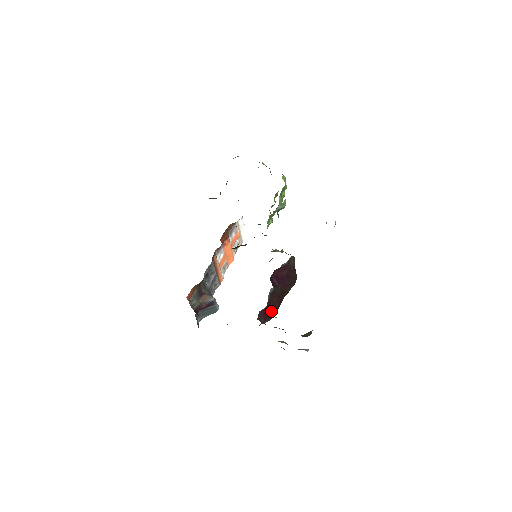
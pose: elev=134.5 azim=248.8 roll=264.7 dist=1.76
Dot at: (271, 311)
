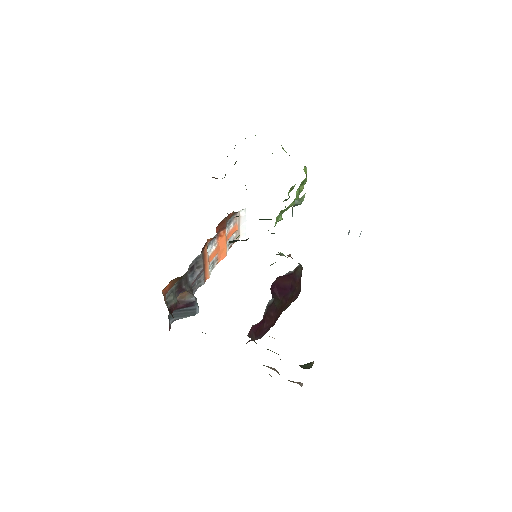
Dot at: (265, 327)
